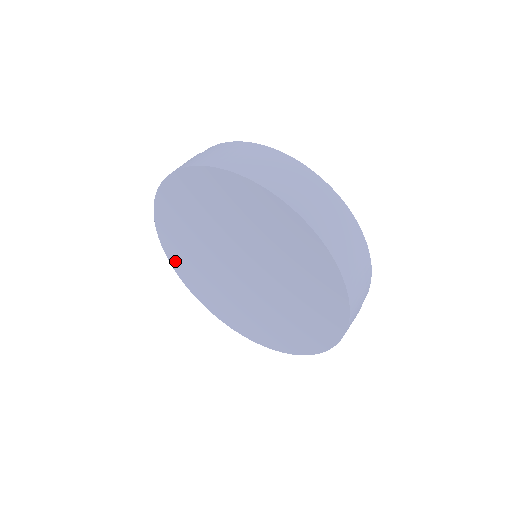
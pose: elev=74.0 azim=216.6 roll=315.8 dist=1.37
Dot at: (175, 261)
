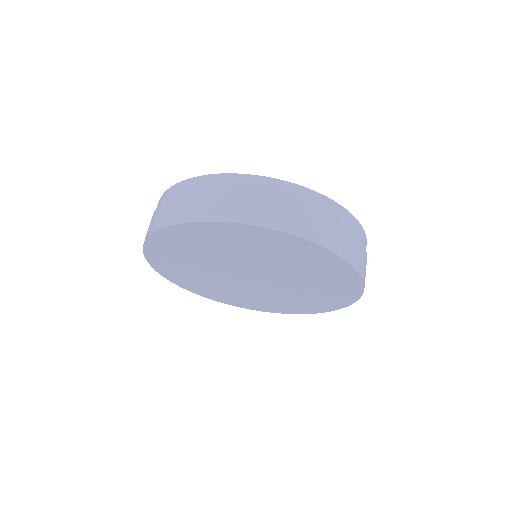
Dot at: (209, 296)
